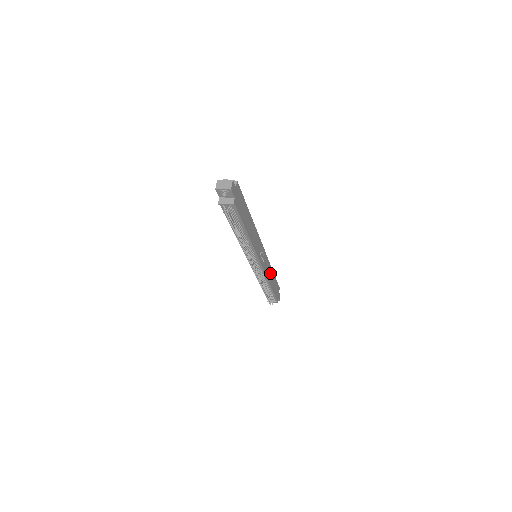
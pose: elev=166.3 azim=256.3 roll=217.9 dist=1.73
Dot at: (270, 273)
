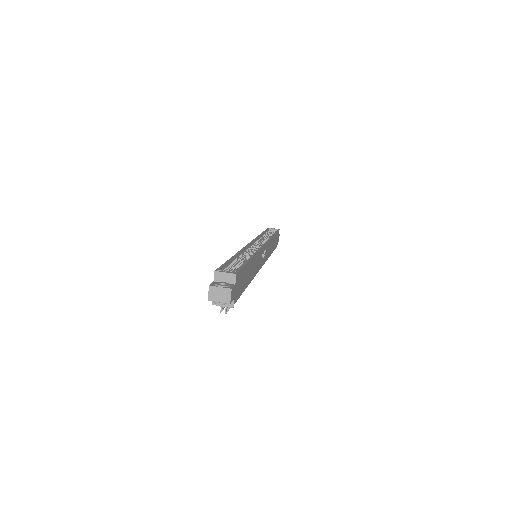
Dot at: (271, 245)
